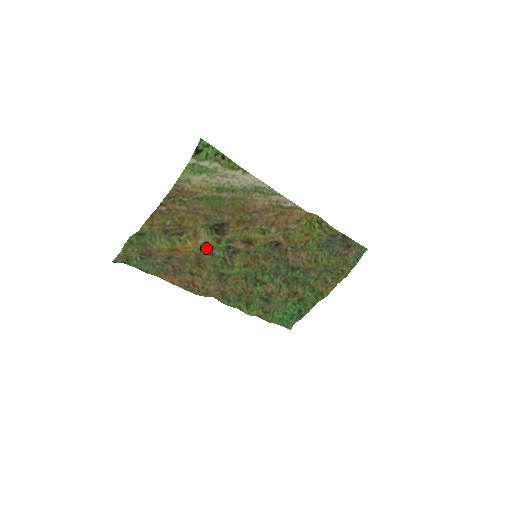
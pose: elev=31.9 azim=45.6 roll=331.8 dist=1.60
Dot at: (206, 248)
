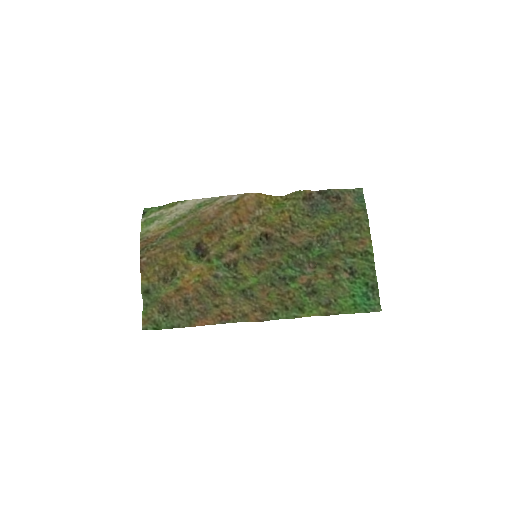
Dot at: (203, 272)
